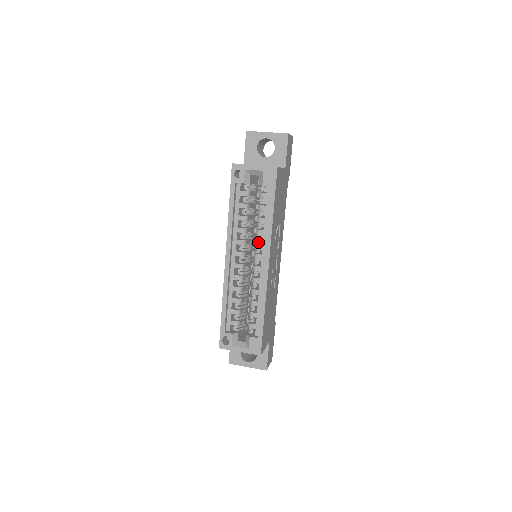
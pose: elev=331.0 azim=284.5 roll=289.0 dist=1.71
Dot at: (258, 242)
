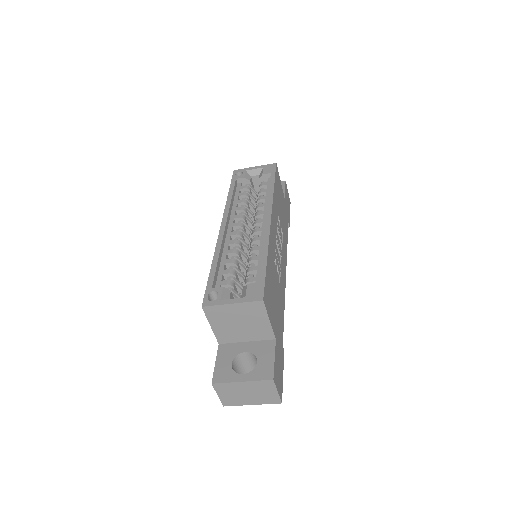
Dot at: (258, 212)
